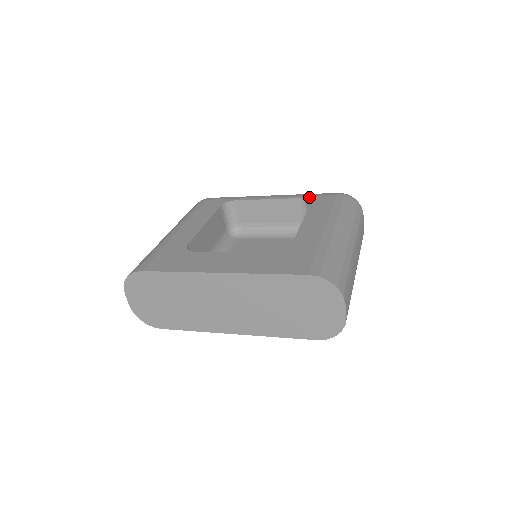
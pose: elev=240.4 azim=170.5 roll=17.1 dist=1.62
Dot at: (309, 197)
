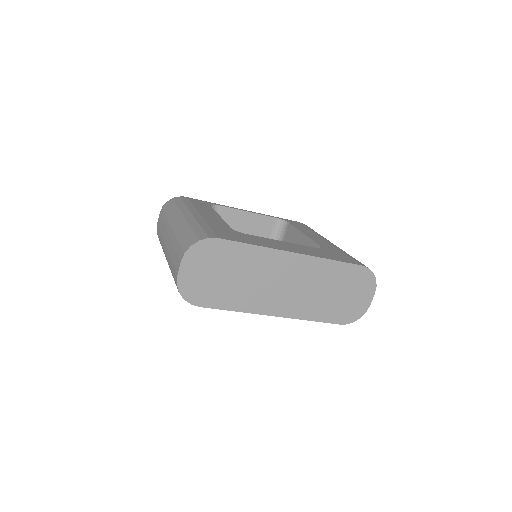
Dot at: (282, 219)
